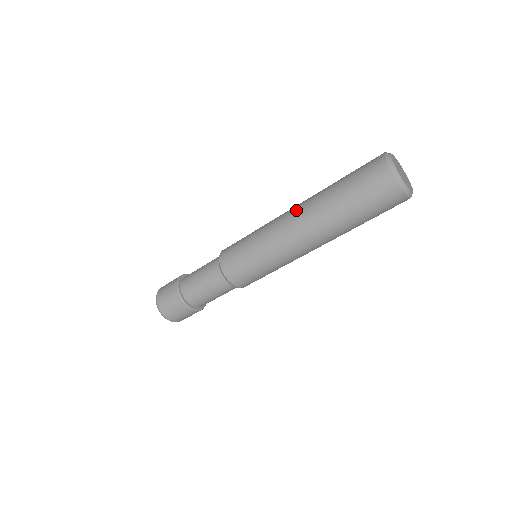
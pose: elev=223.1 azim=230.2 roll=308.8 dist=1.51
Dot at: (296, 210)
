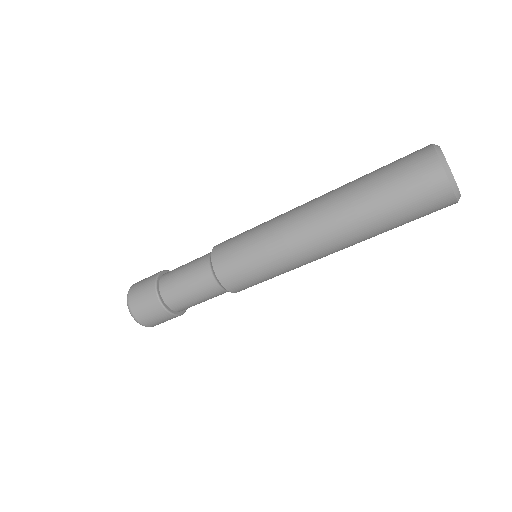
Dot at: (314, 200)
